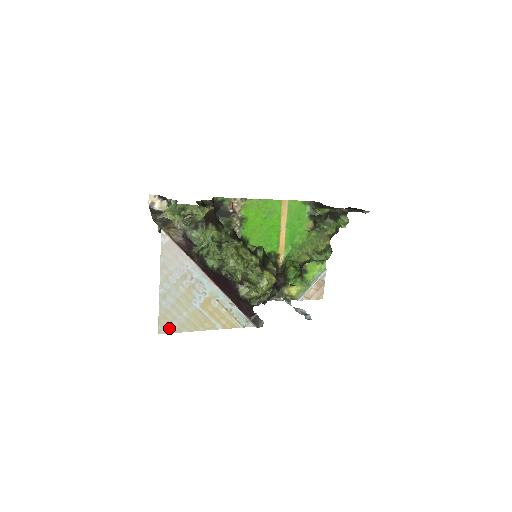
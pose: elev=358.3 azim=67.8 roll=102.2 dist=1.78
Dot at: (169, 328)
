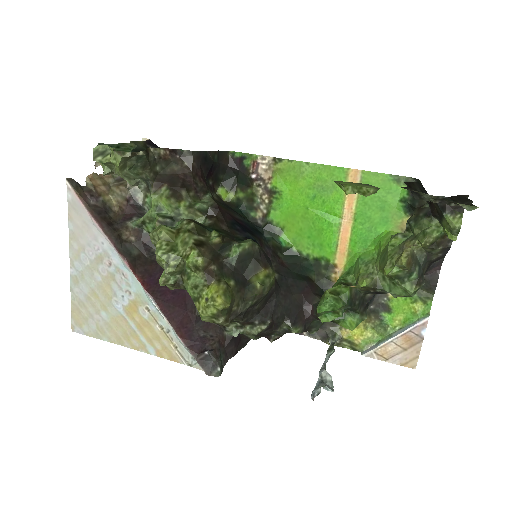
Dot at: (85, 327)
